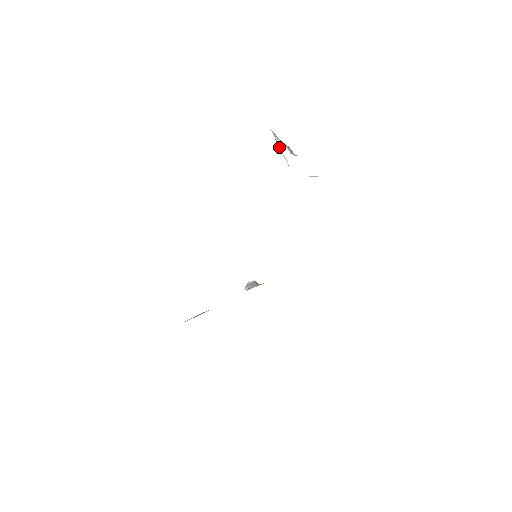
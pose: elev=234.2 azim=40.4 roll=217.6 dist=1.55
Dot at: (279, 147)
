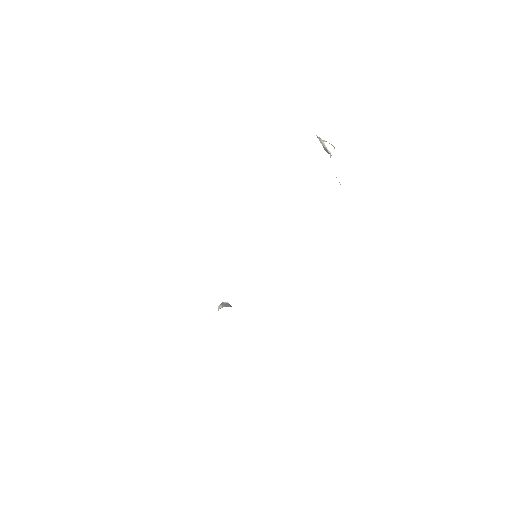
Dot at: (324, 144)
